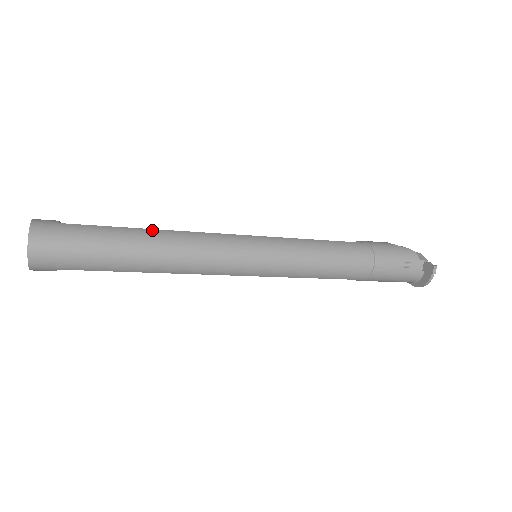
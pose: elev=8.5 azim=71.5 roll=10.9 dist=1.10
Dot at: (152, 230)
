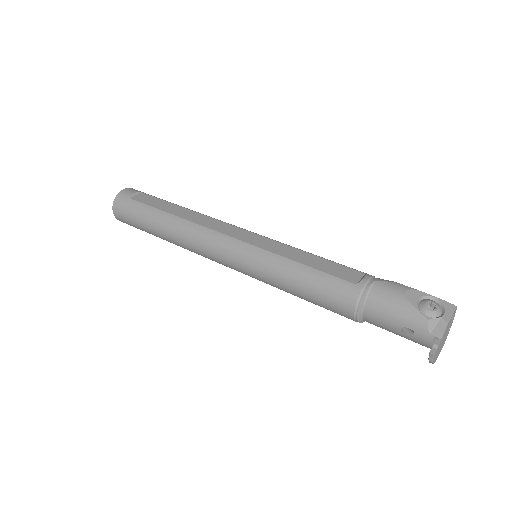
Dot at: (174, 217)
